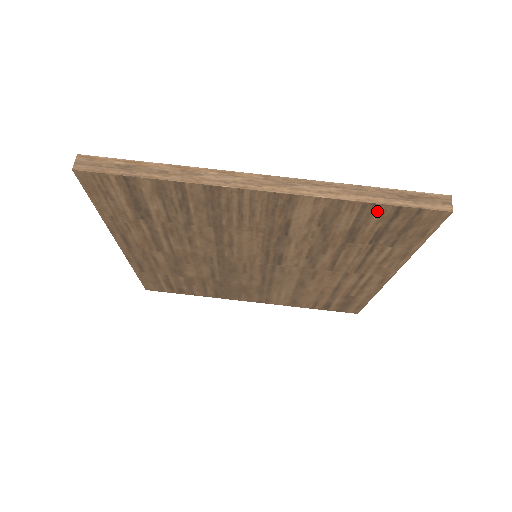
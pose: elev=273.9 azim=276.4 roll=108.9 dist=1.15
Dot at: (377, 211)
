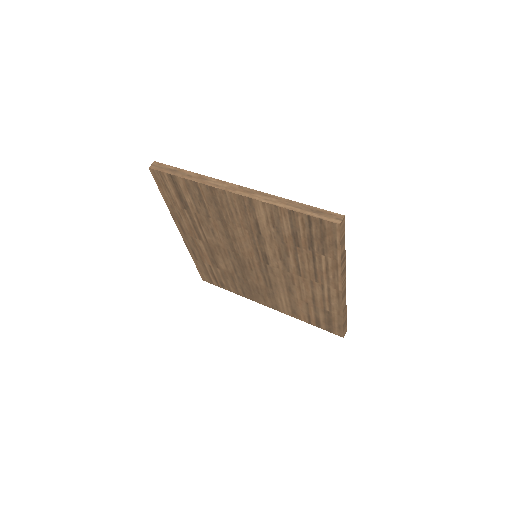
Dot at: (298, 218)
